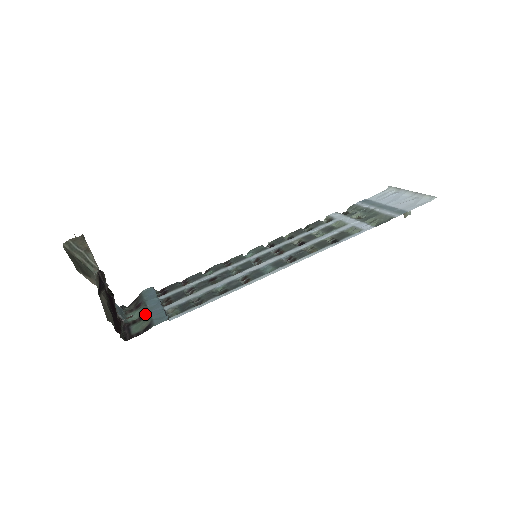
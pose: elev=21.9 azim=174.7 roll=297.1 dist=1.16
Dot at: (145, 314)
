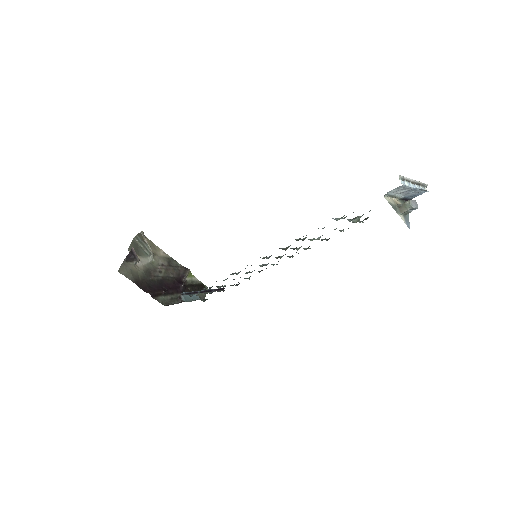
Dot at: occluded
